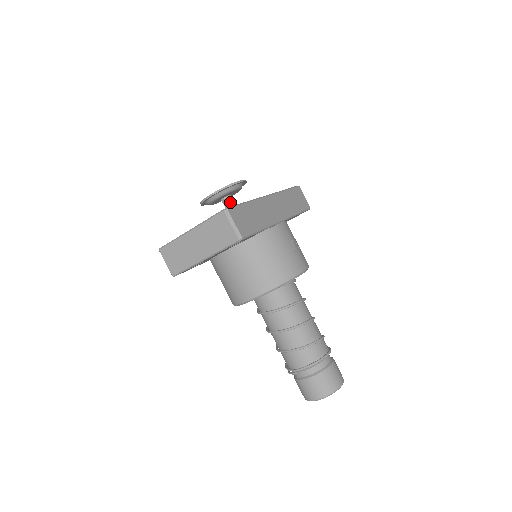
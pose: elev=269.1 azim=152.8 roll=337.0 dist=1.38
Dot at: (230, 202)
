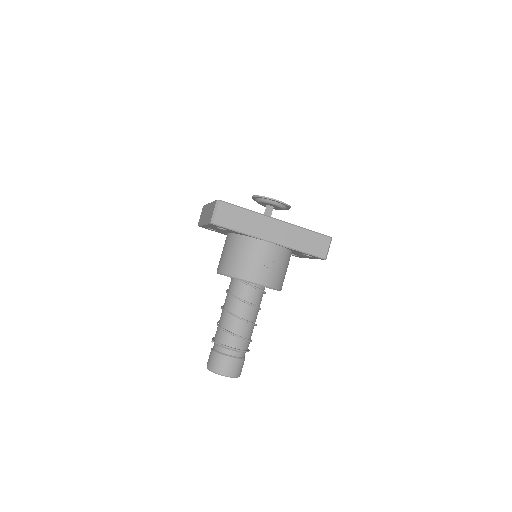
Dot at: (268, 210)
